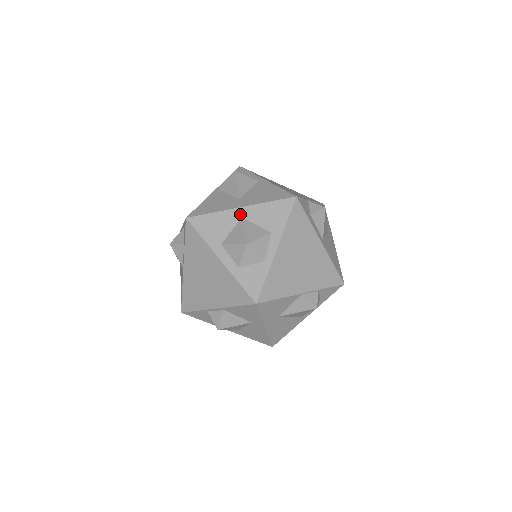
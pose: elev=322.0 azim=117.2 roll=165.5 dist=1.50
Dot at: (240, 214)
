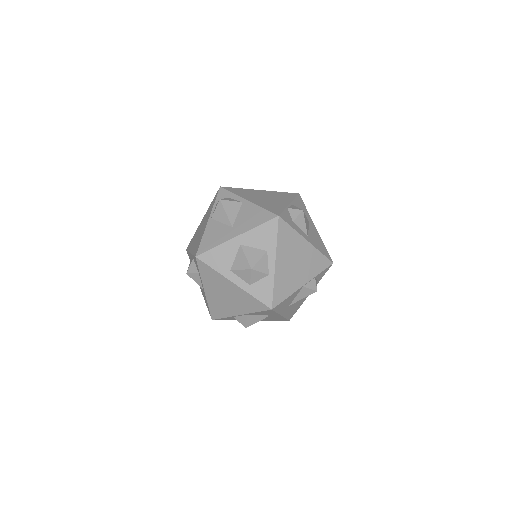
Dot at: (238, 242)
